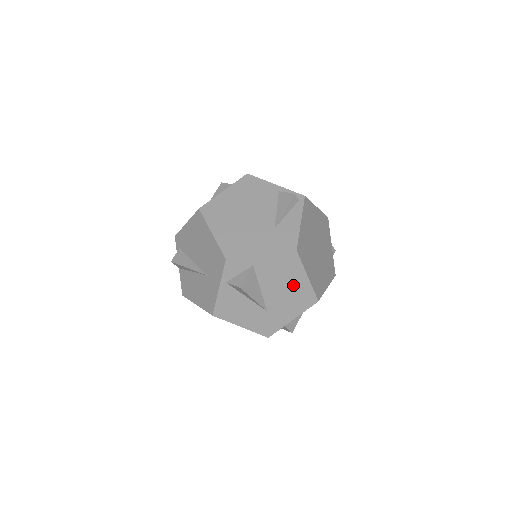
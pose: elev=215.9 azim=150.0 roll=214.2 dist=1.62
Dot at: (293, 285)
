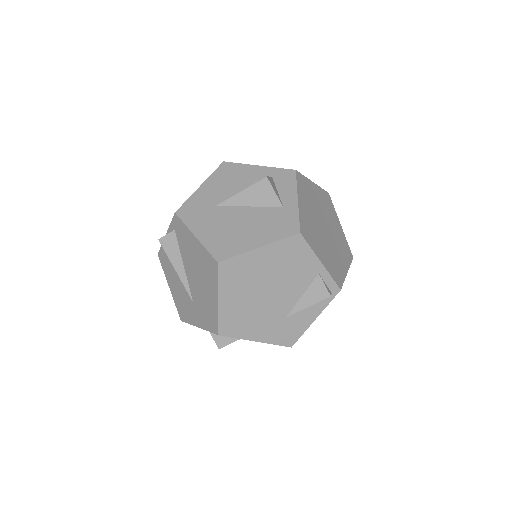
Dot at: occluded
